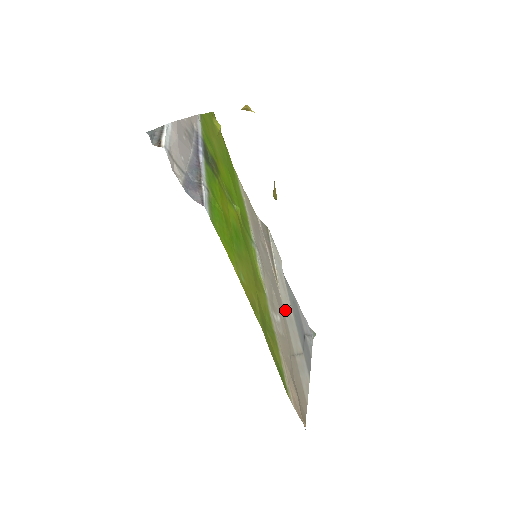
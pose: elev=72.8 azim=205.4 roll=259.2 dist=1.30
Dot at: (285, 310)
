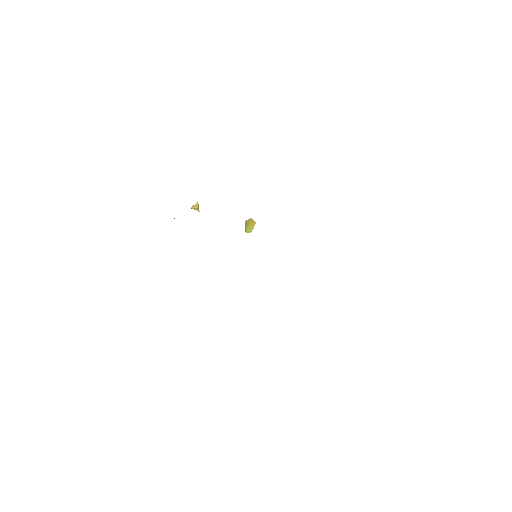
Dot at: occluded
